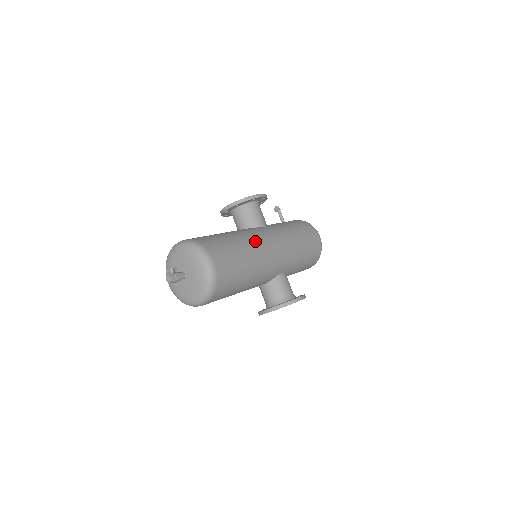
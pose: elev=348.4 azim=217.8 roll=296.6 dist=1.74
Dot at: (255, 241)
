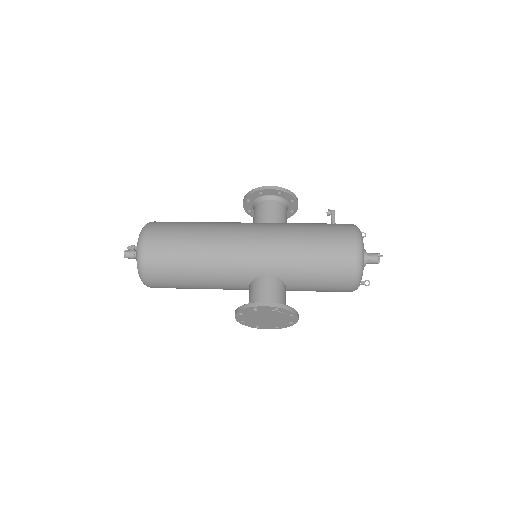
Dot at: (222, 229)
